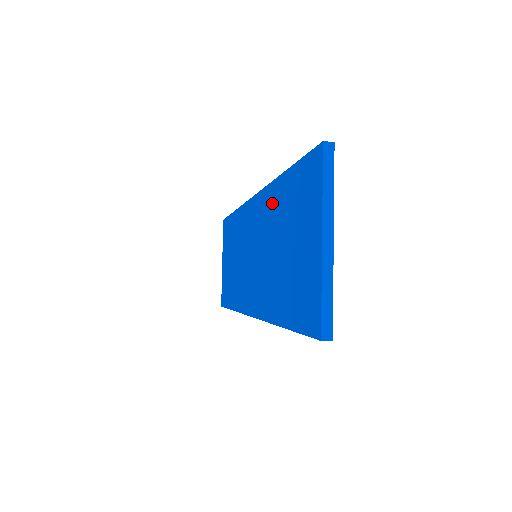
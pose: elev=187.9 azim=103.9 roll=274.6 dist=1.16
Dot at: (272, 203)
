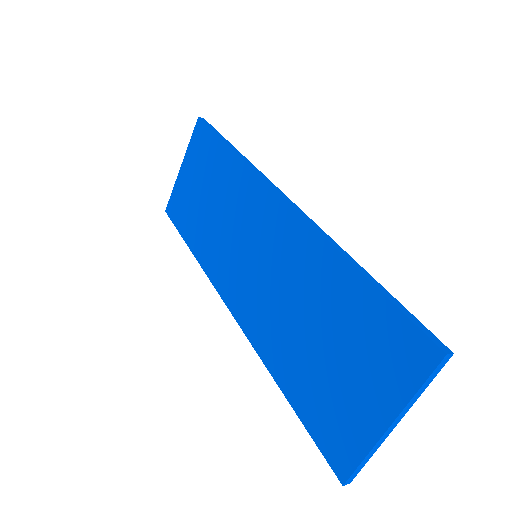
Dot at: (318, 265)
